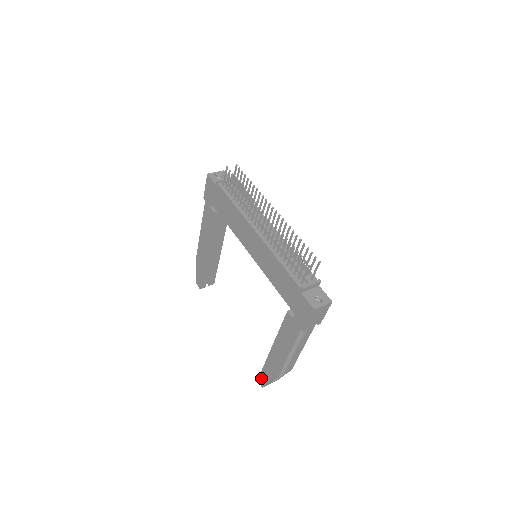
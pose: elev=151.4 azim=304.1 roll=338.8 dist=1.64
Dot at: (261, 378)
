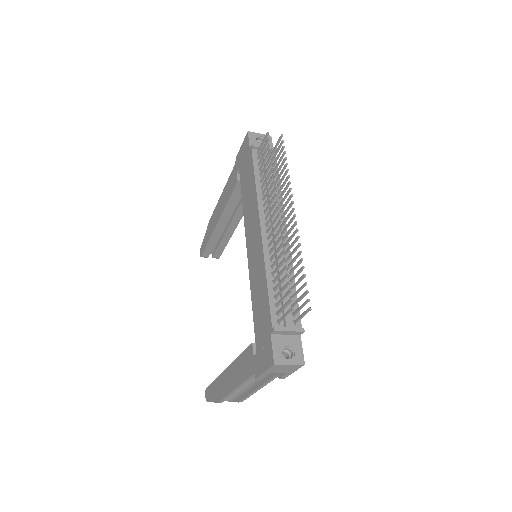
Dot at: (208, 391)
